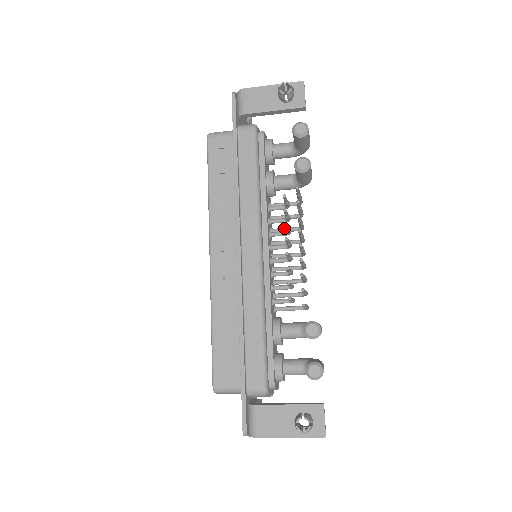
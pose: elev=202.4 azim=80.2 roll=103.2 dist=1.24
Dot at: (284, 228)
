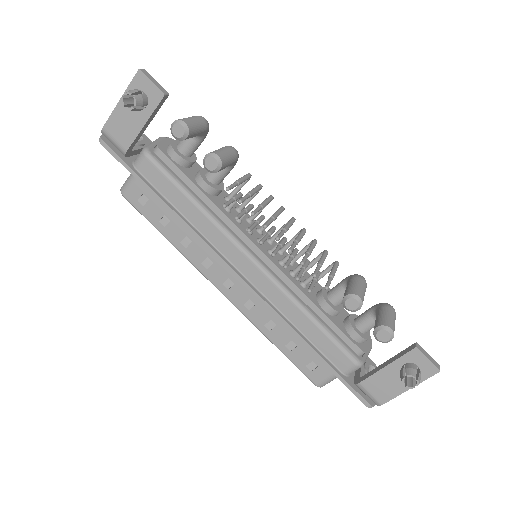
Dot at: occluded
